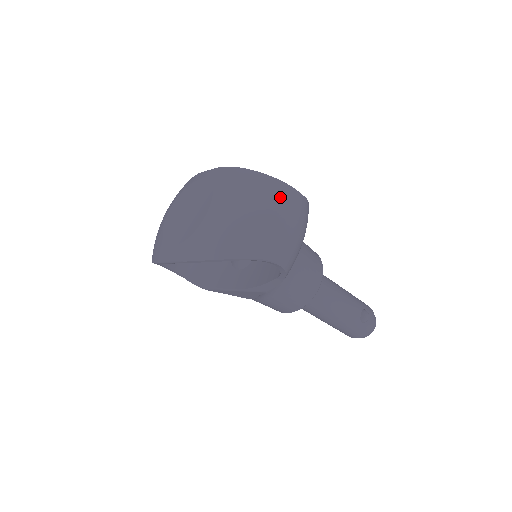
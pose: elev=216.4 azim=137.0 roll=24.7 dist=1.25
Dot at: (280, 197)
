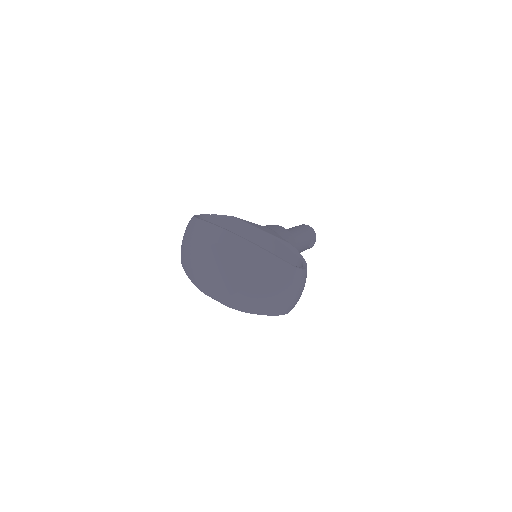
Dot at: (295, 281)
